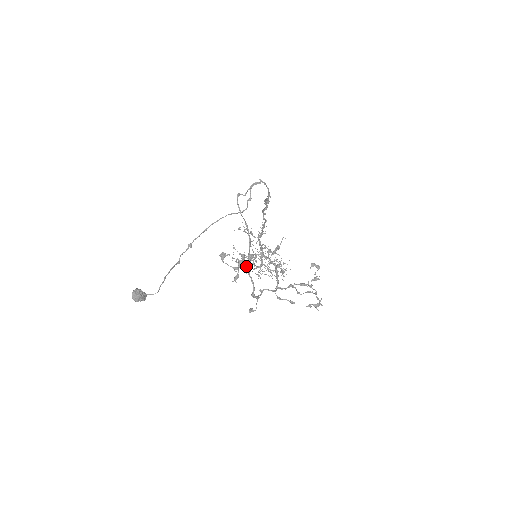
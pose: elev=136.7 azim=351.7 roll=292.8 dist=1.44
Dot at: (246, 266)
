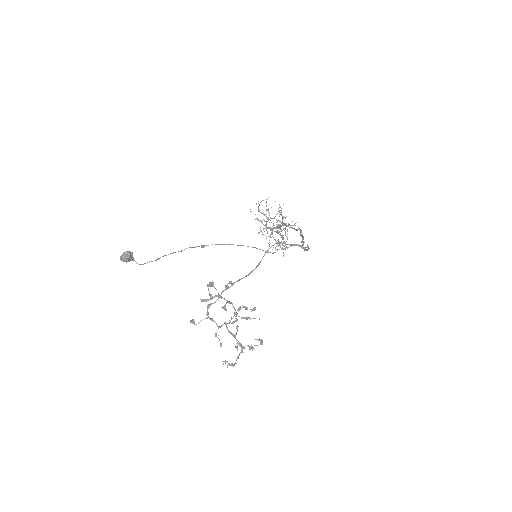
Dot at: (226, 287)
